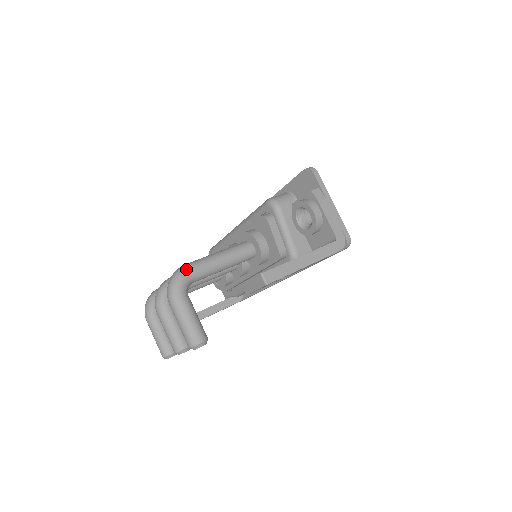
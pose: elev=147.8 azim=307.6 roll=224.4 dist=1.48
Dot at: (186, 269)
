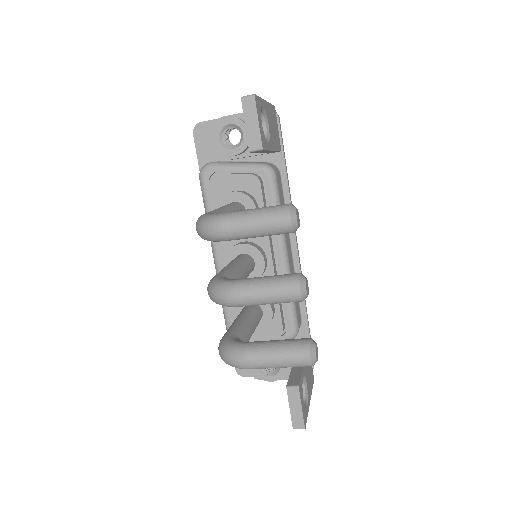
Dot at: (201, 215)
